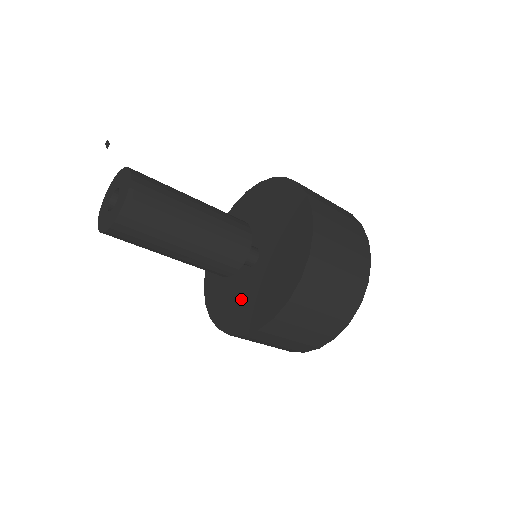
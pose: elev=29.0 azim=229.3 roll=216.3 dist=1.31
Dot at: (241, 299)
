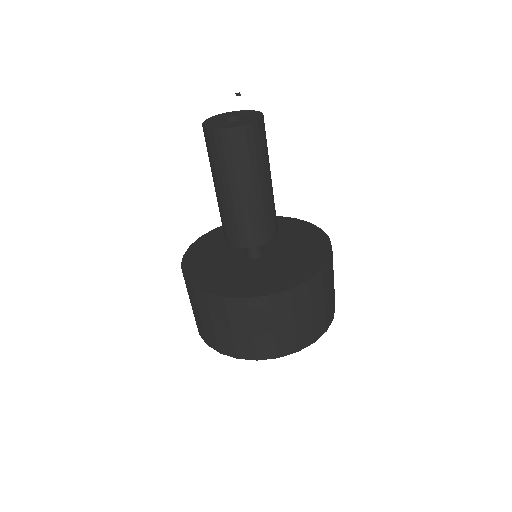
Dot at: (223, 271)
